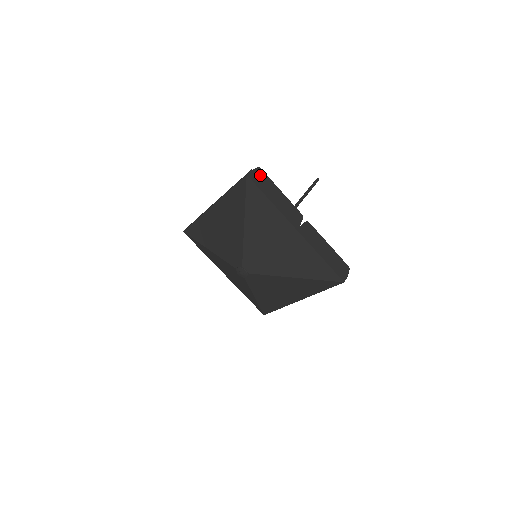
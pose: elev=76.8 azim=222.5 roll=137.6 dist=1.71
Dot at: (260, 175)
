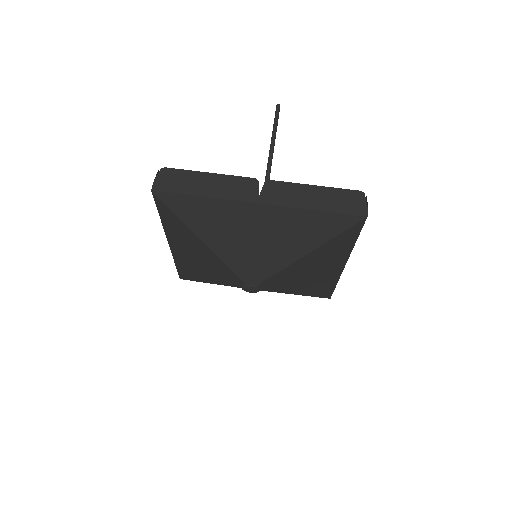
Dot at: (169, 176)
